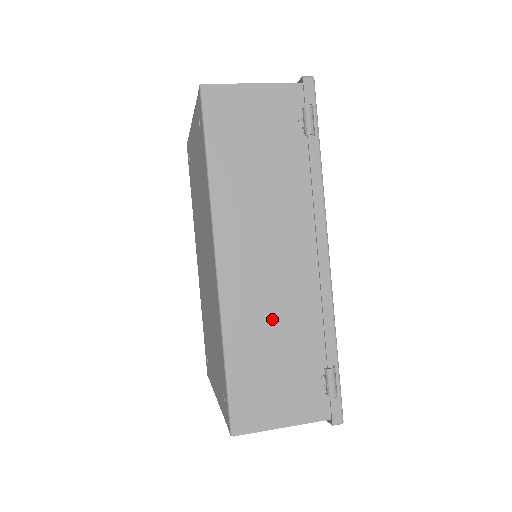
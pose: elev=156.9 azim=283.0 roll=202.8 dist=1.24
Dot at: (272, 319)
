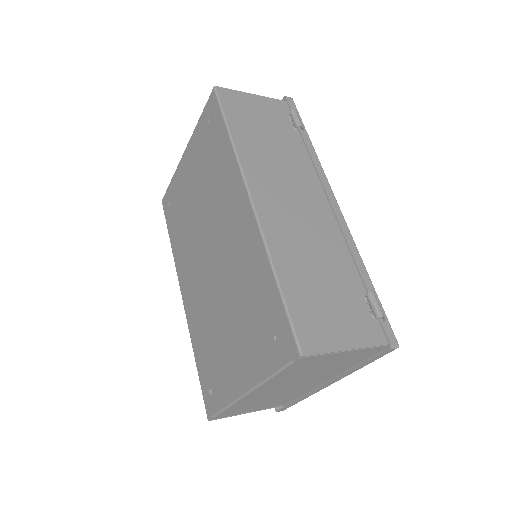
Dot at: (309, 250)
